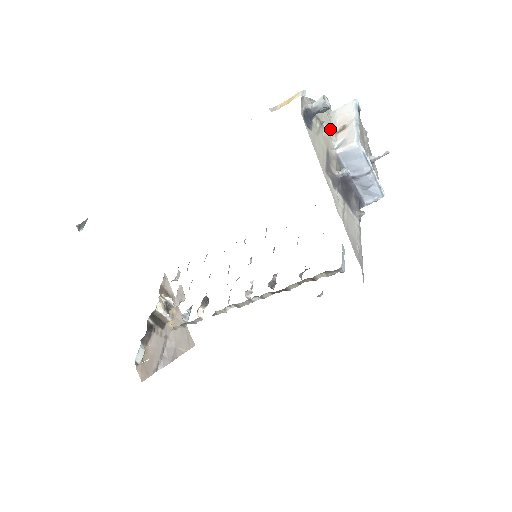
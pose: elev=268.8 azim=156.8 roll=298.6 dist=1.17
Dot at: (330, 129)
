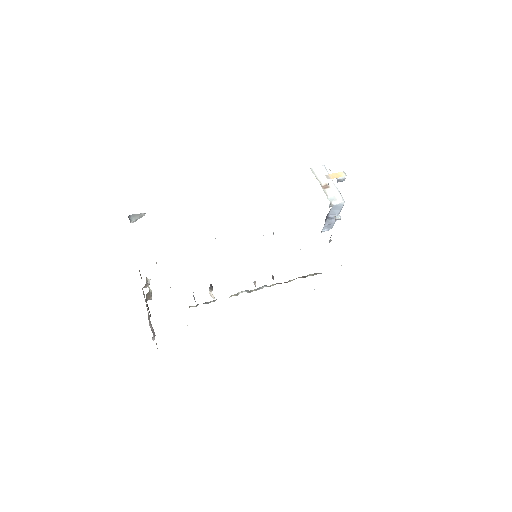
Dot at: occluded
